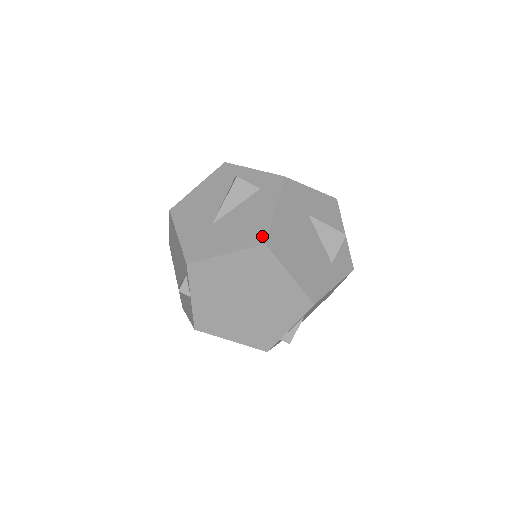
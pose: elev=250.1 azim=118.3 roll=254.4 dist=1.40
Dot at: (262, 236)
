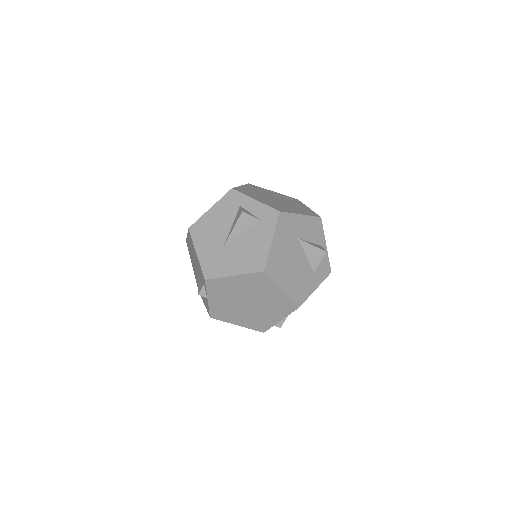
Dot at: (261, 264)
